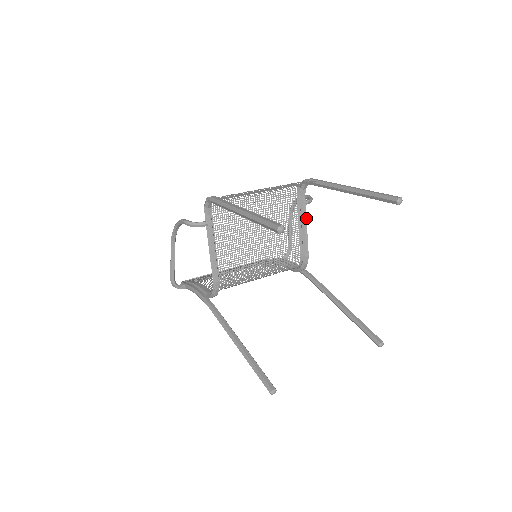
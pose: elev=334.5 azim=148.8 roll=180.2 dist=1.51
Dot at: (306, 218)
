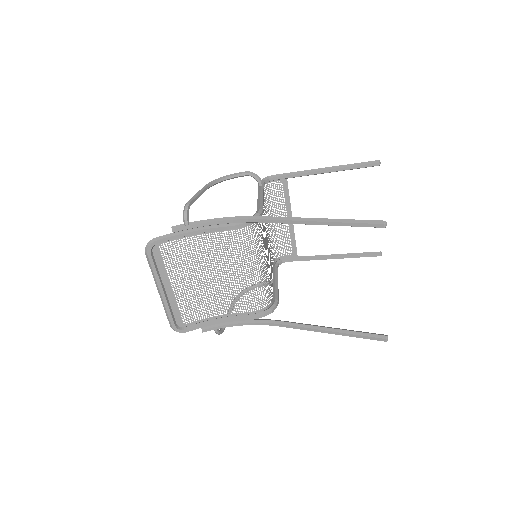
Dot at: occluded
